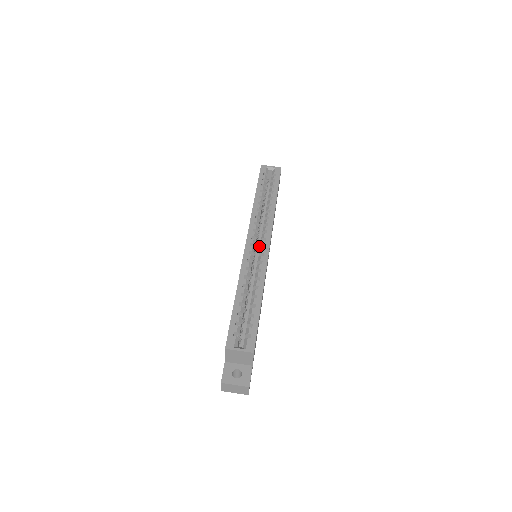
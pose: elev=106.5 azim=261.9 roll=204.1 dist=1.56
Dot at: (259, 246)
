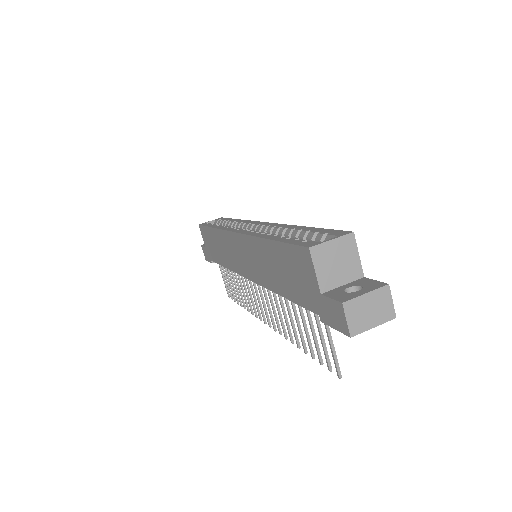
Dot at: occluded
